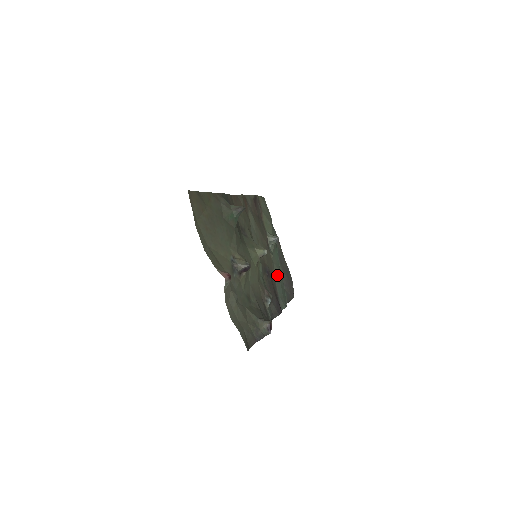
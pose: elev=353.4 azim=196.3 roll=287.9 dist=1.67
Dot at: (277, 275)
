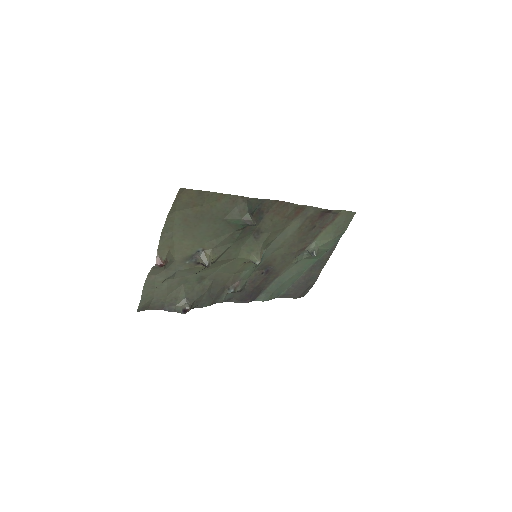
Dot at: (286, 276)
